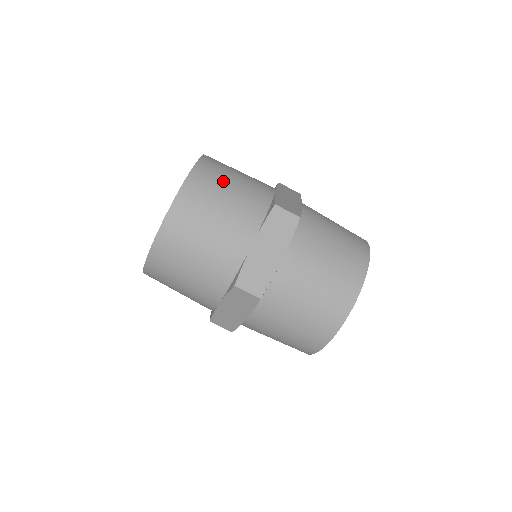
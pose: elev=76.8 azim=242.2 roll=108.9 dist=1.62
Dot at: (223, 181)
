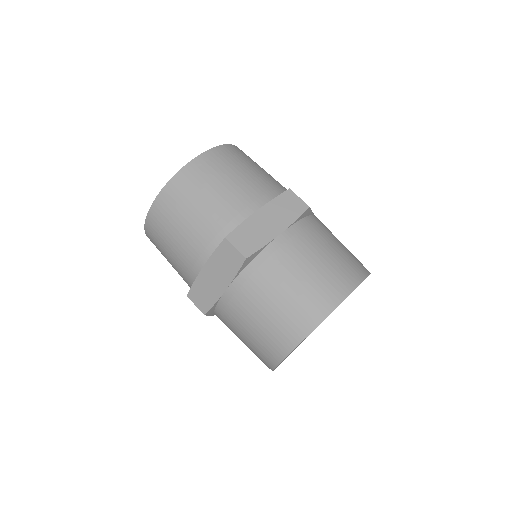
Dot at: (250, 162)
